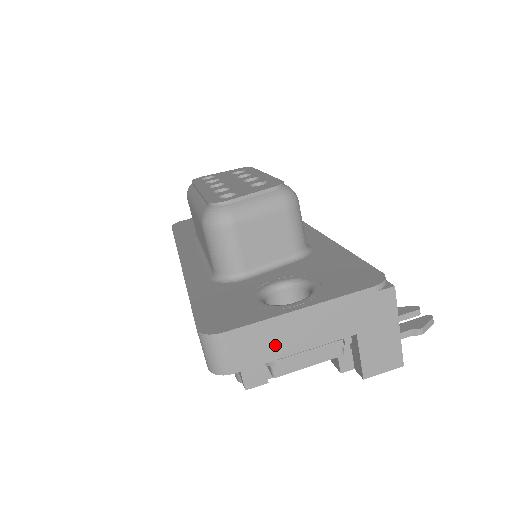
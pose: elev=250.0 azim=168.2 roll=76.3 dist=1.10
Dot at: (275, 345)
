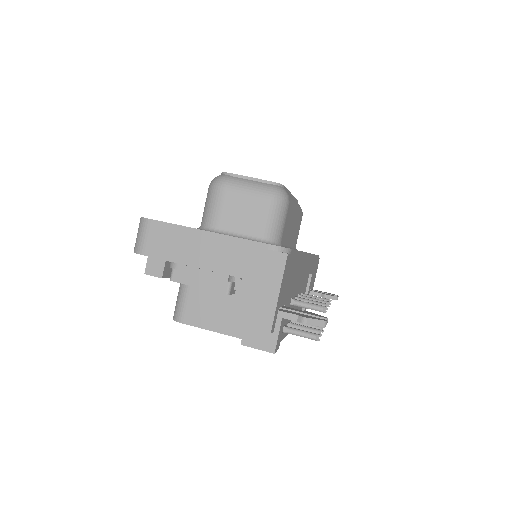
Dot at: (179, 250)
